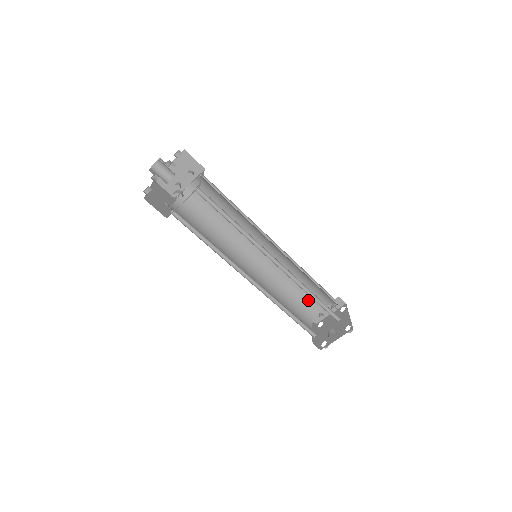
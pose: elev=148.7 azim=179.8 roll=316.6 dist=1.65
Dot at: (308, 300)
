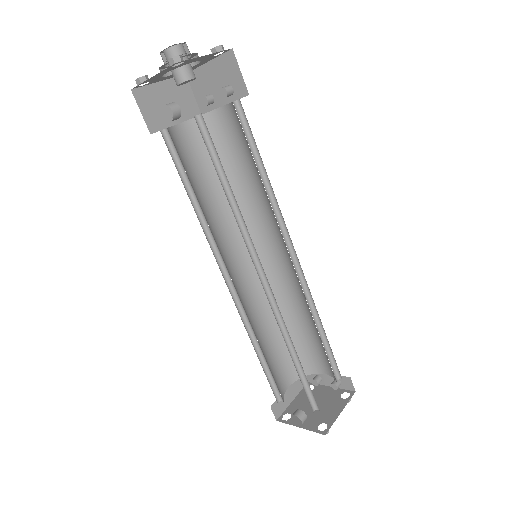
Dot at: (309, 351)
